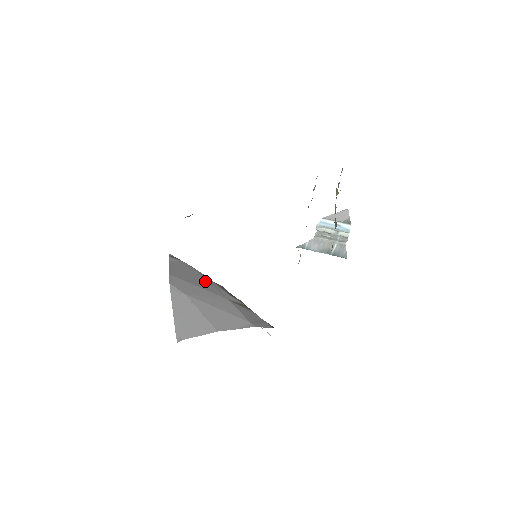
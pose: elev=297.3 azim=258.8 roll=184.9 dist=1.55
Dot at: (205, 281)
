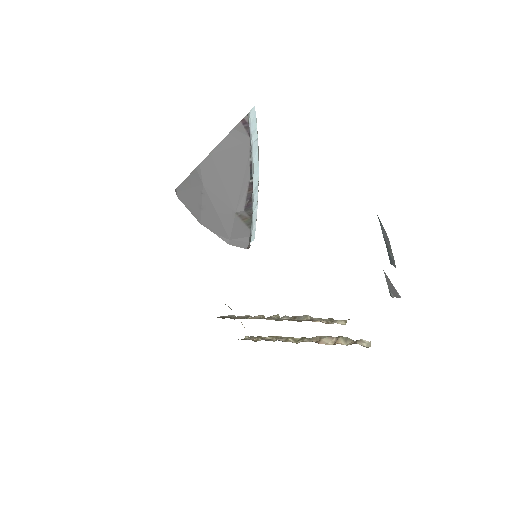
Dot at: (240, 180)
